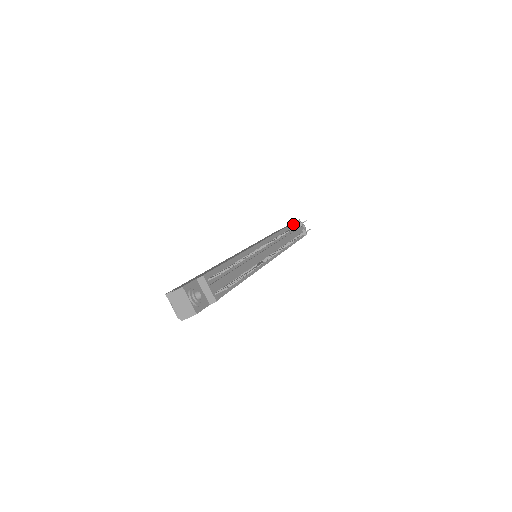
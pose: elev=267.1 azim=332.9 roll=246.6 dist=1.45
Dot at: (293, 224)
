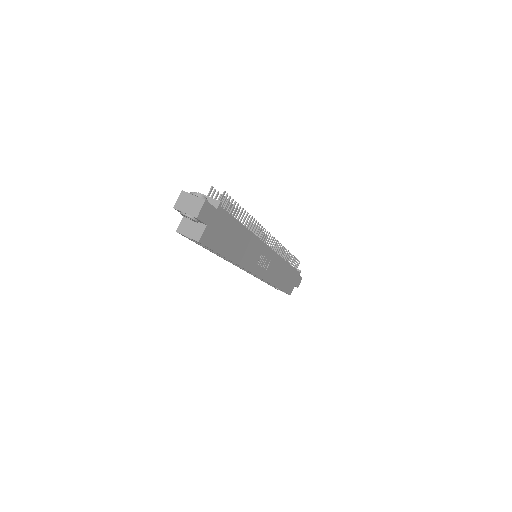
Dot at: occluded
